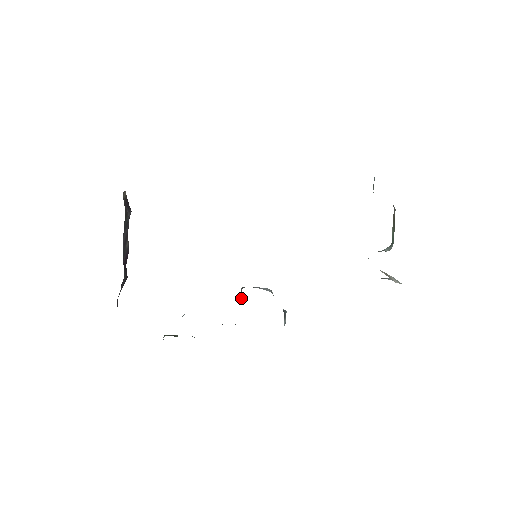
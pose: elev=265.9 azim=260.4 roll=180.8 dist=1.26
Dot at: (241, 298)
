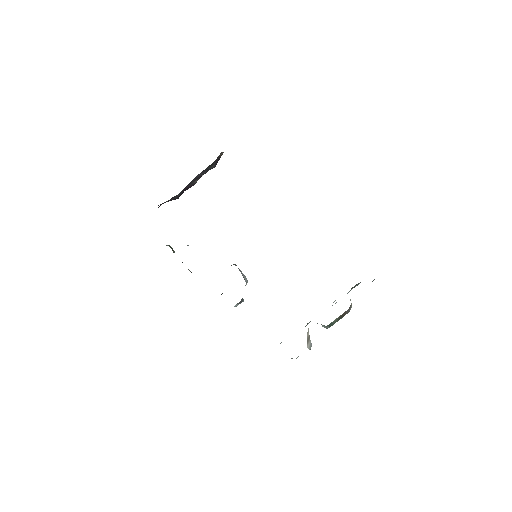
Dot at: occluded
